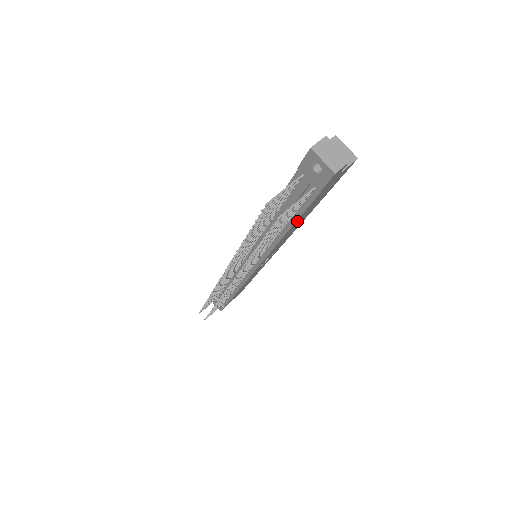
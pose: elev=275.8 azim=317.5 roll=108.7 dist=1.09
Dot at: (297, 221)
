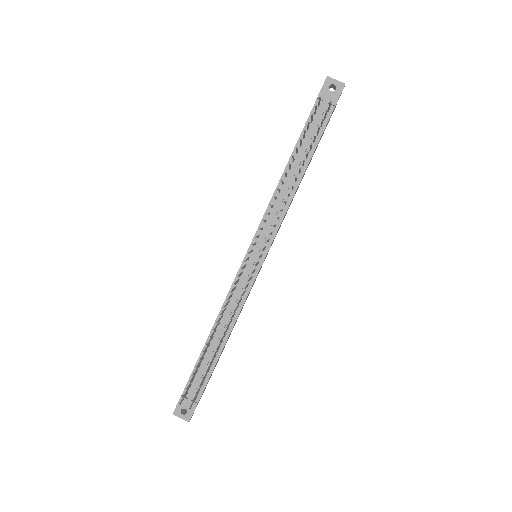
Dot at: (310, 159)
